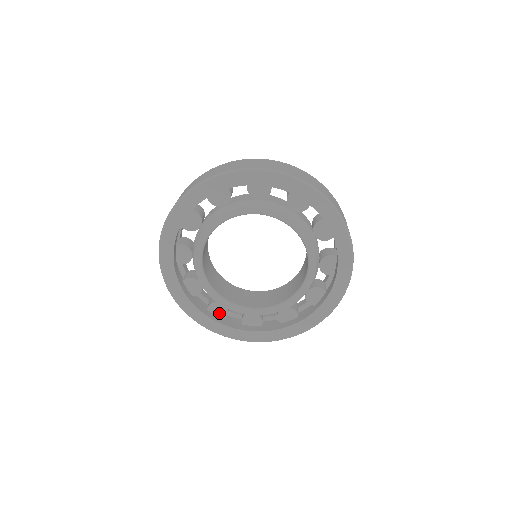
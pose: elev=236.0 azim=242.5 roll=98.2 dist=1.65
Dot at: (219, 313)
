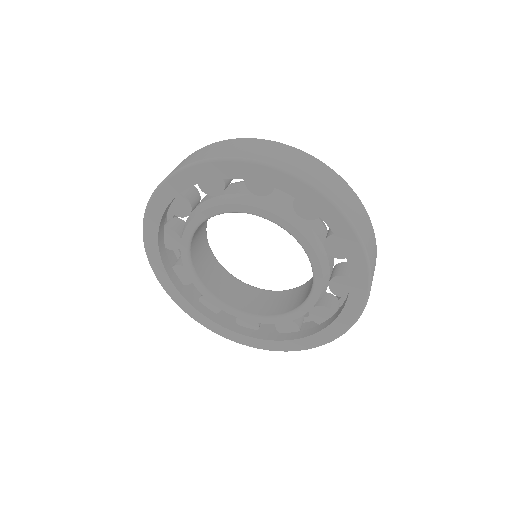
Dot at: (211, 307)
